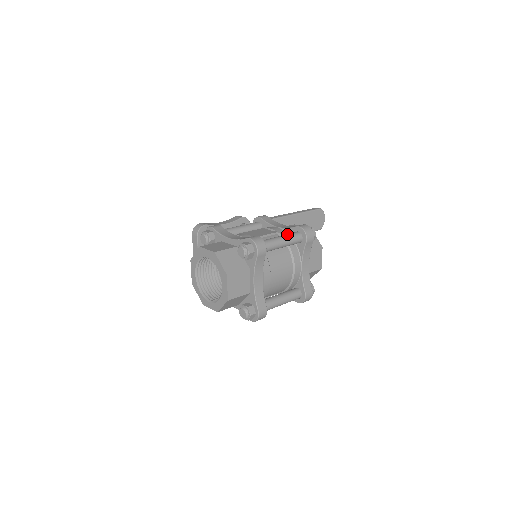
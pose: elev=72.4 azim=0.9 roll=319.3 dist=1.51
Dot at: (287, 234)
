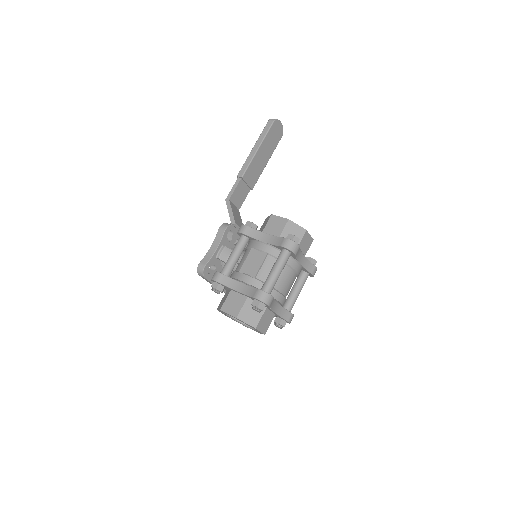
Dot at: (278, 261)
